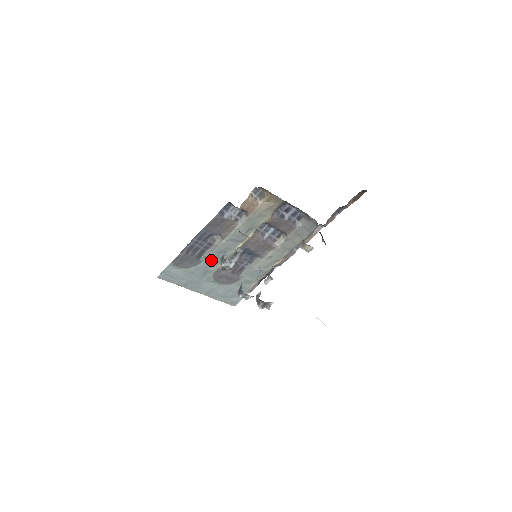
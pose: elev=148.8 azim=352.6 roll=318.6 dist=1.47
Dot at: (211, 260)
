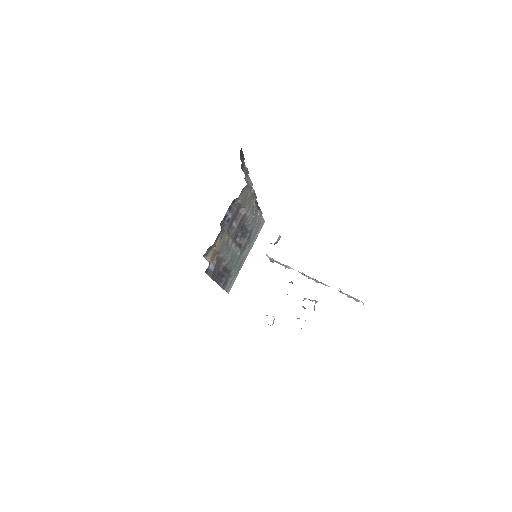
Dot at: (233, 262)
